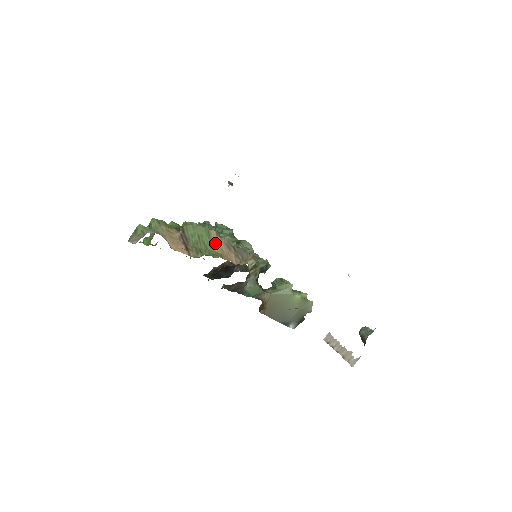
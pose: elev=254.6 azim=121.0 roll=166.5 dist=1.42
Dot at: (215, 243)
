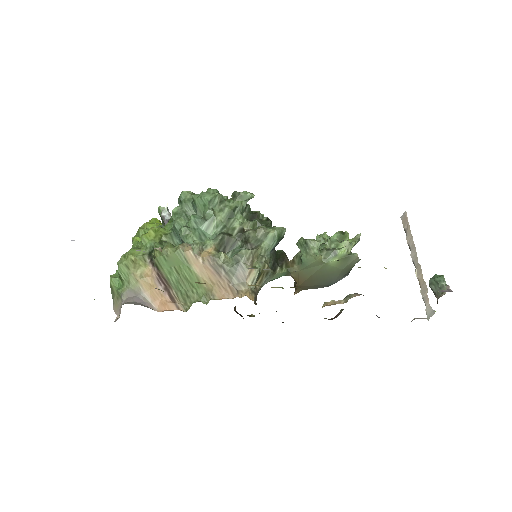
Dot at: (198, 273)
